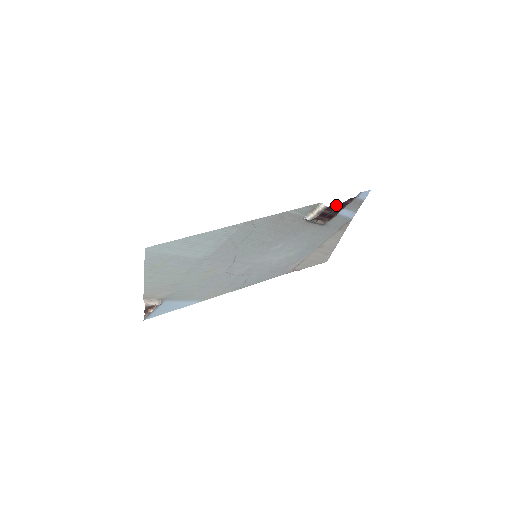
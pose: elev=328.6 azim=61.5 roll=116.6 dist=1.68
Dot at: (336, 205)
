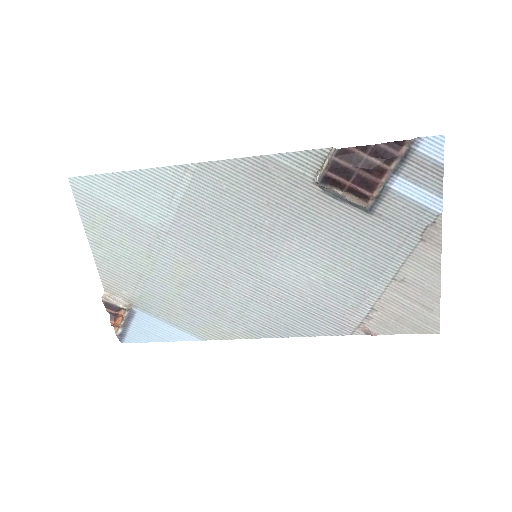
Dot at: (361, 151)
